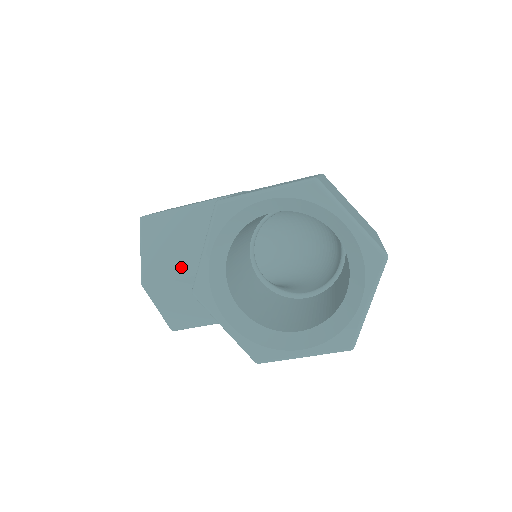
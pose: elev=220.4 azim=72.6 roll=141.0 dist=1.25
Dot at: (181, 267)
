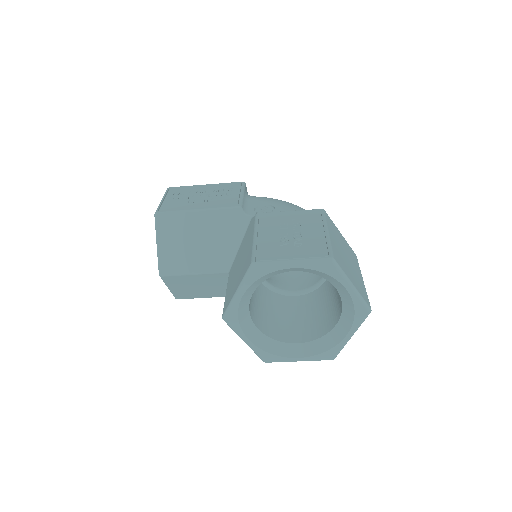
Dot at: (195, 266)
